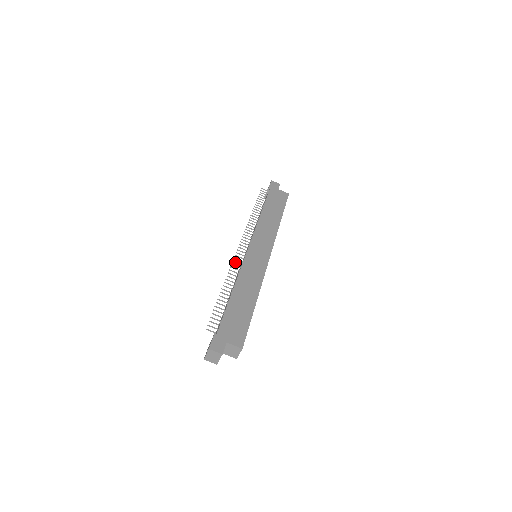
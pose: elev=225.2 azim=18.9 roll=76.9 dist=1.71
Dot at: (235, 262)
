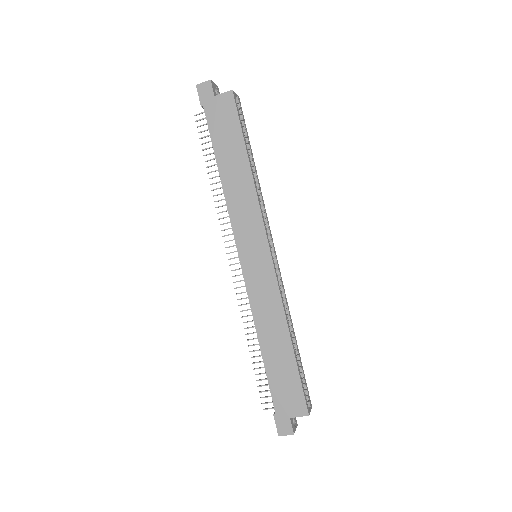
Dot at: occluded
